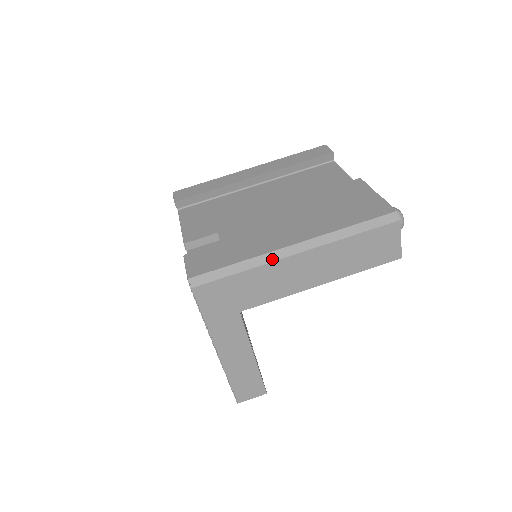
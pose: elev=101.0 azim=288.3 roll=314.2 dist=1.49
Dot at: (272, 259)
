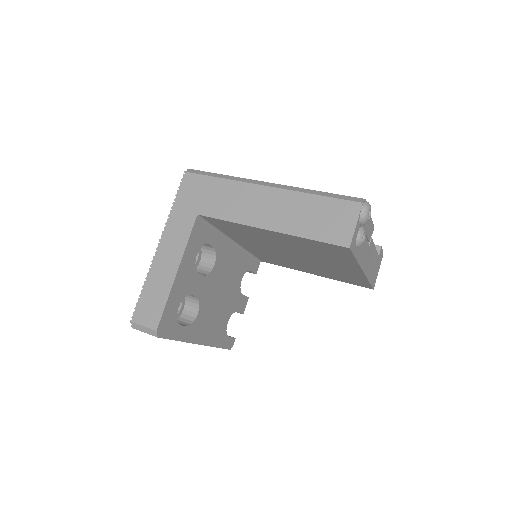
Dot at: (247, 181)
